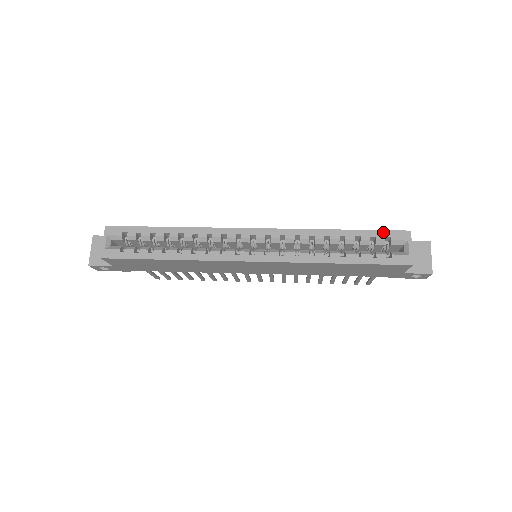
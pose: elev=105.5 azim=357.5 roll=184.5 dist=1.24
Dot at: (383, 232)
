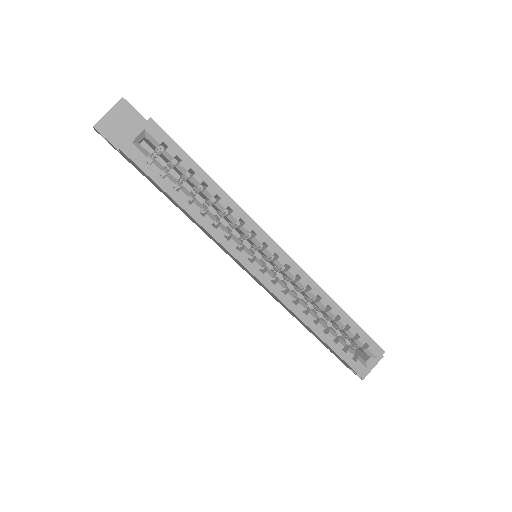
Dot at: (368, 337)
